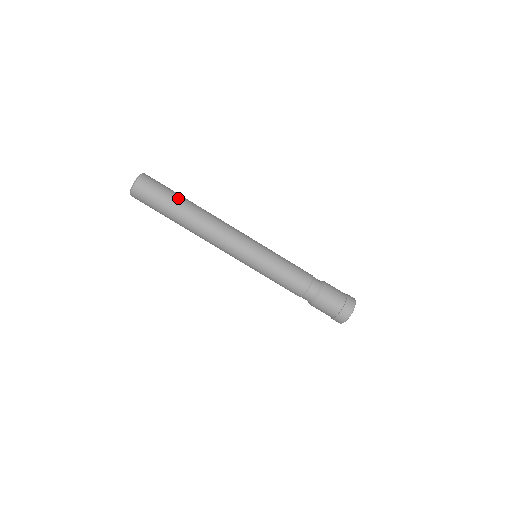
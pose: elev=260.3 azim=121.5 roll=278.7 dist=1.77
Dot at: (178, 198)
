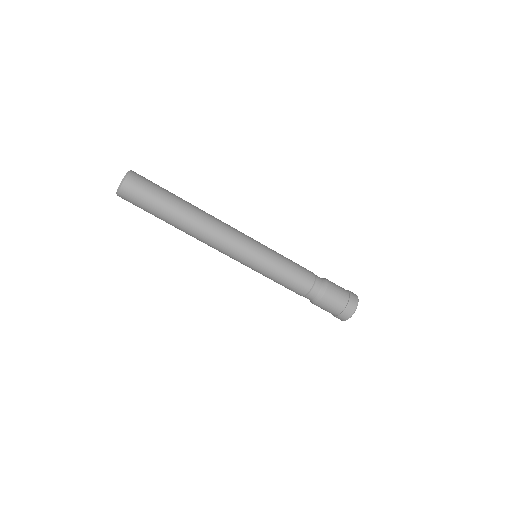
Dot at: (172, 196)
